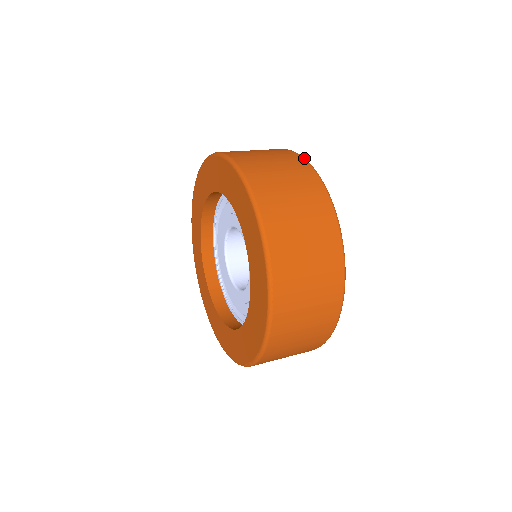
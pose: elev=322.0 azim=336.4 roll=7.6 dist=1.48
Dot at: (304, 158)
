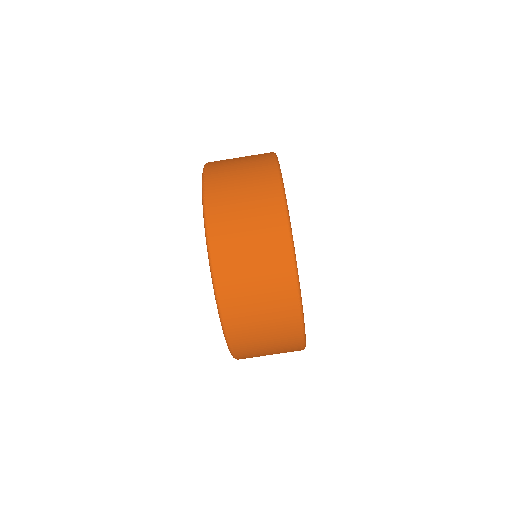
Dot at: occluded
